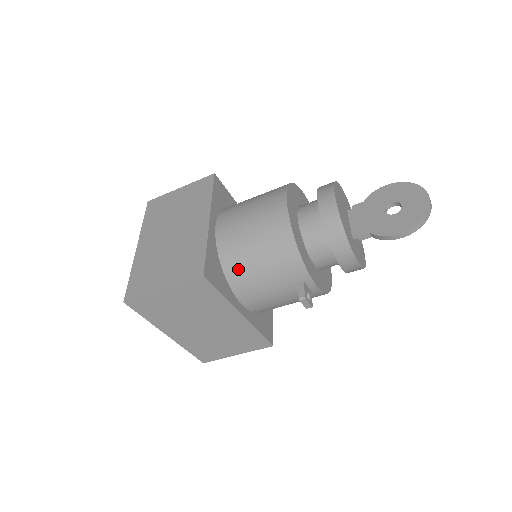
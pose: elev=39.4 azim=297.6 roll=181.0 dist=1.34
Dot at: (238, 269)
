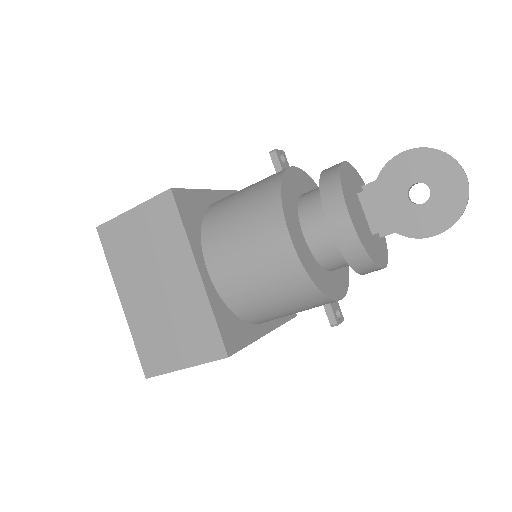
Dot at: (254, 313)
